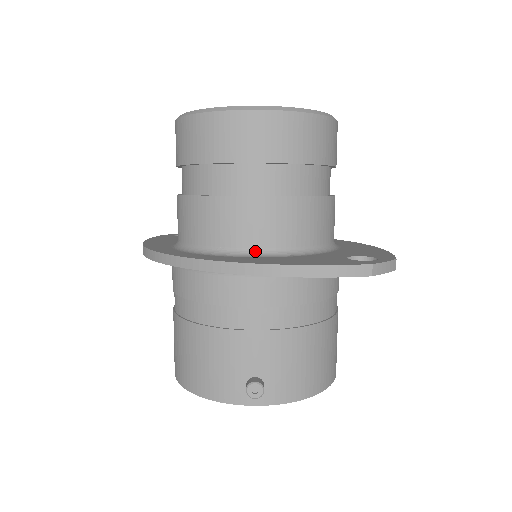
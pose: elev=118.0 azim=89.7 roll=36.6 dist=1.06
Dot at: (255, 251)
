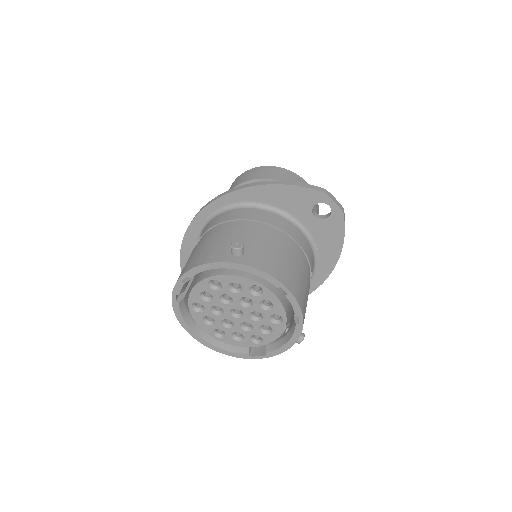
Dot at: occluded
